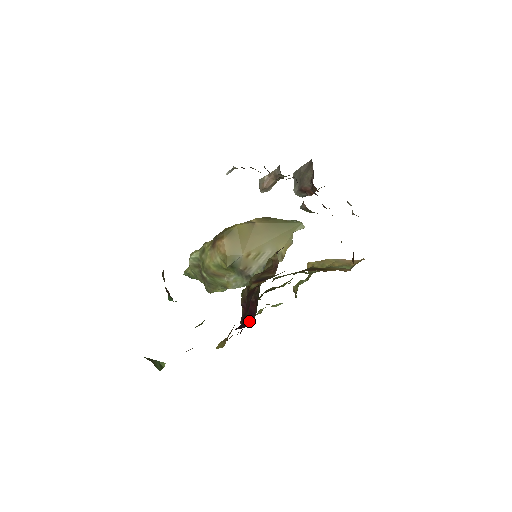
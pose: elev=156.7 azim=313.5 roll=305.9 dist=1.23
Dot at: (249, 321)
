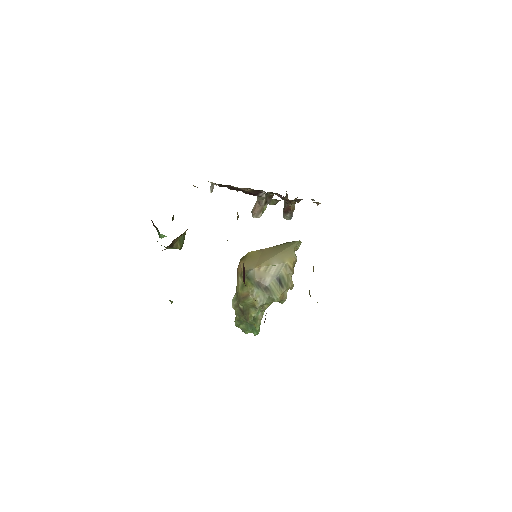
Dot at: occluded
